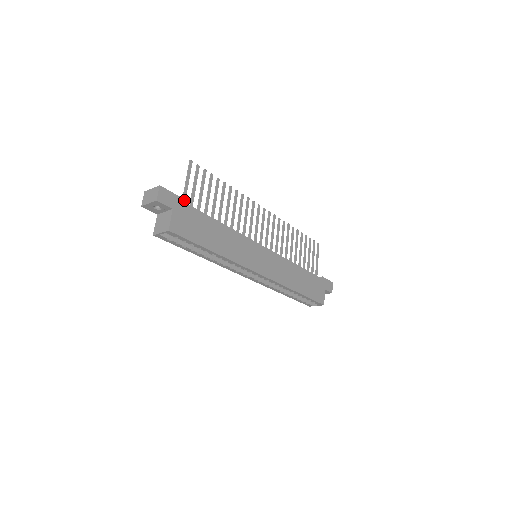
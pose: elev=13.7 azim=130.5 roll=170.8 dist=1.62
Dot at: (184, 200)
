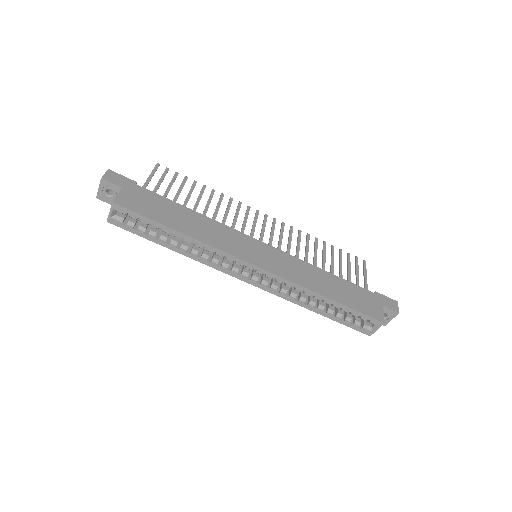
Dot at: occluded
